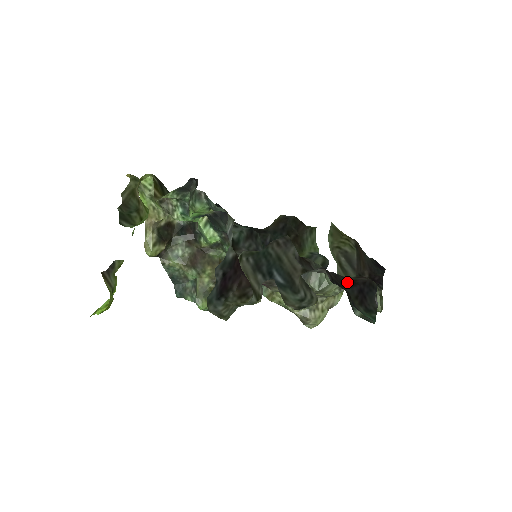
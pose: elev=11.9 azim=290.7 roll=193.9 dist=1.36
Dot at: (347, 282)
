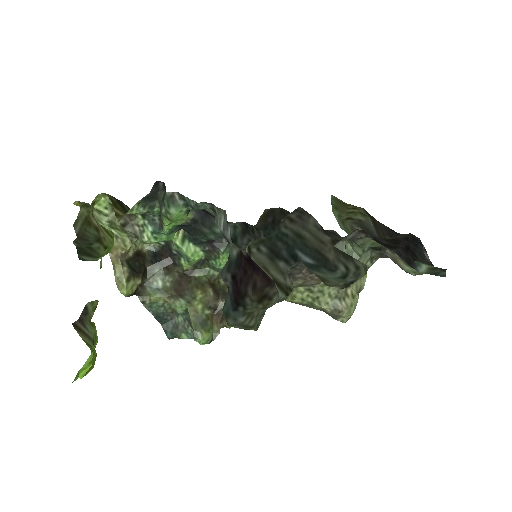
Dot at: (388, 242)
